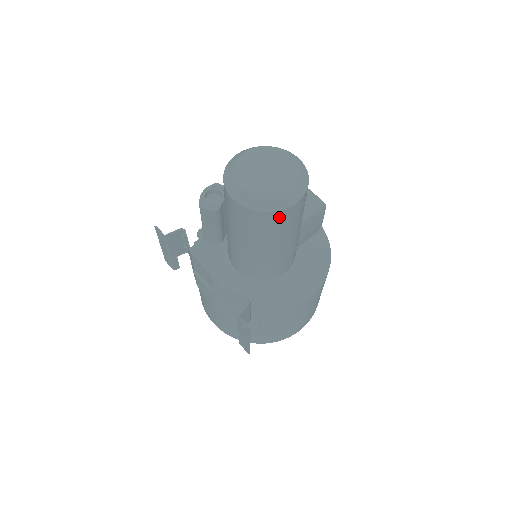
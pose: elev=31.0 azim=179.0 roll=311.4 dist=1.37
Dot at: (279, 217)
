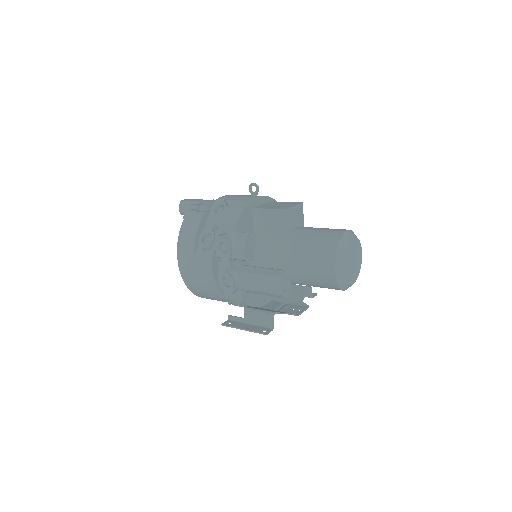
Dot at: occluded
